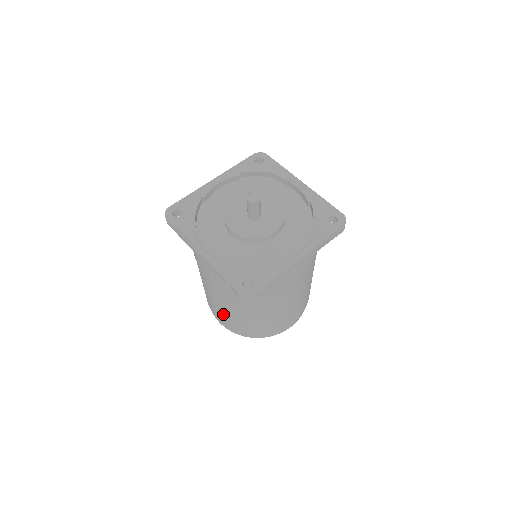
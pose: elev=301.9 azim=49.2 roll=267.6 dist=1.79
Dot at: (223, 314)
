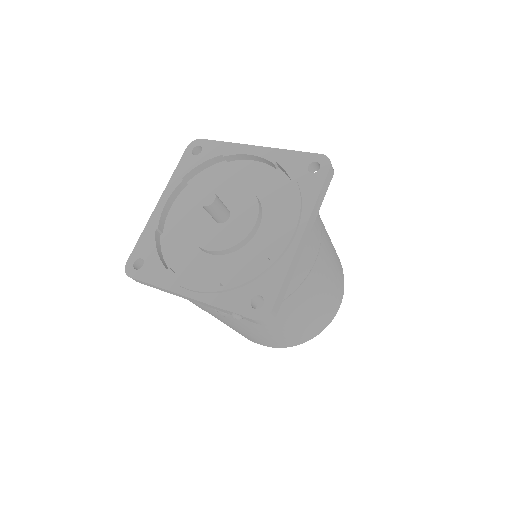
Dot at: (258, 338)
